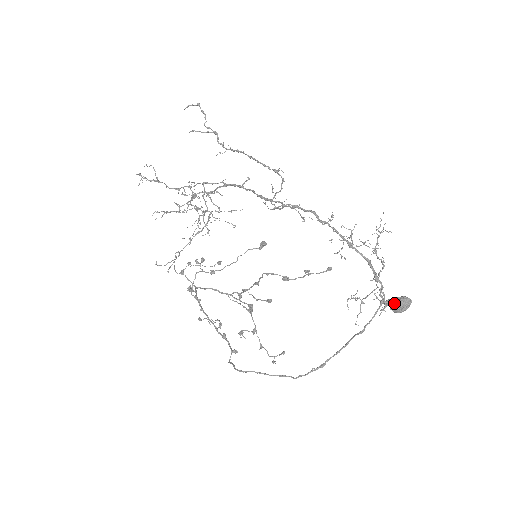
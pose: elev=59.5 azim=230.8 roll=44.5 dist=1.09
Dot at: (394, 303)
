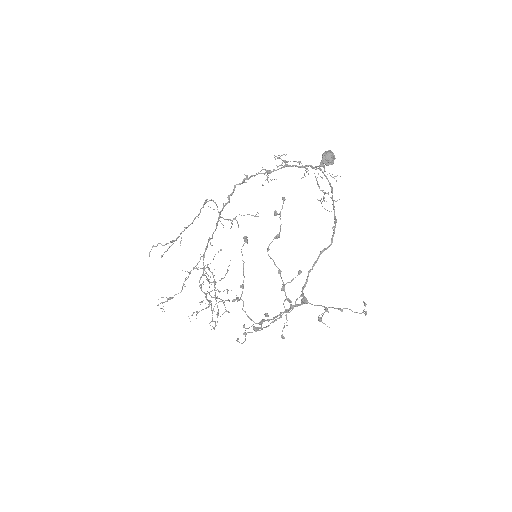
Dot at: (323, 160)
